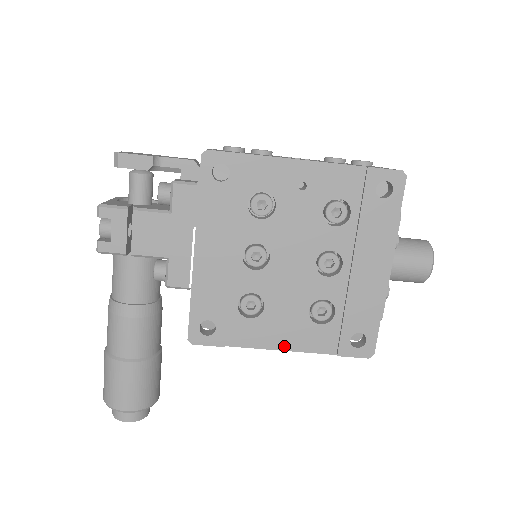
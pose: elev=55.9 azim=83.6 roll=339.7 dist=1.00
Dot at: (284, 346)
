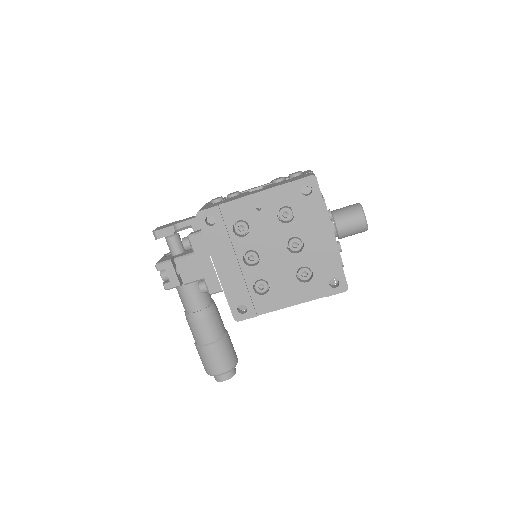
Dot at: (291, 303)
